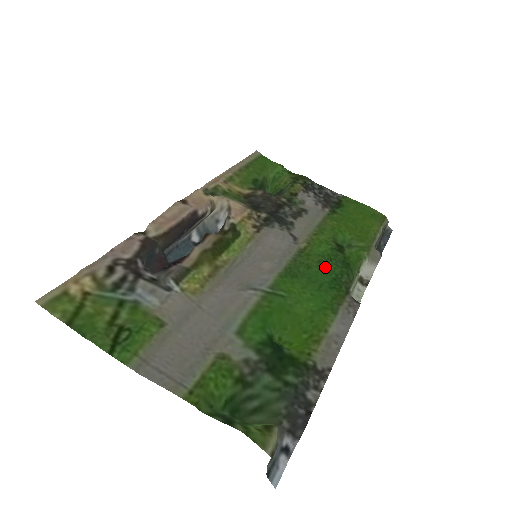
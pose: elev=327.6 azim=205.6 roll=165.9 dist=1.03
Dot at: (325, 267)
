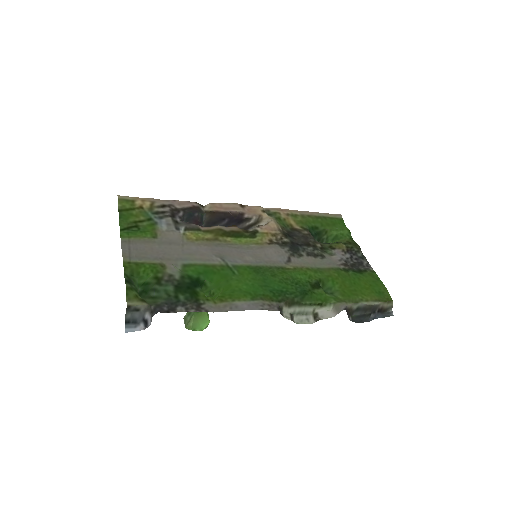
Dot at: (286, 283)
